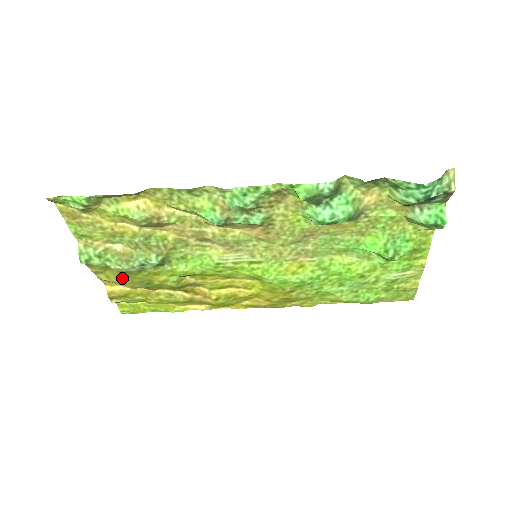
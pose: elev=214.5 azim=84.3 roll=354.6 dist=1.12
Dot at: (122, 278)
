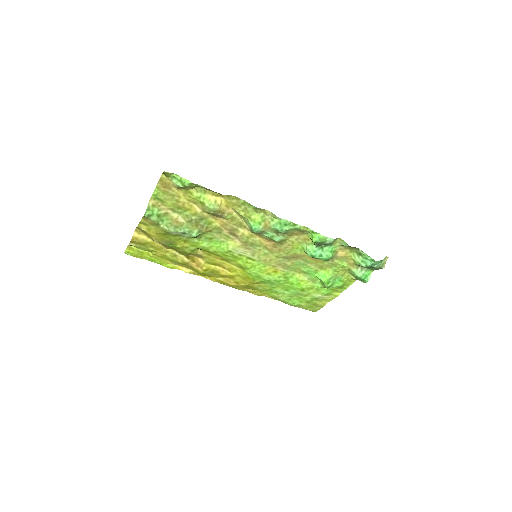
Dot at: (159, 234)
